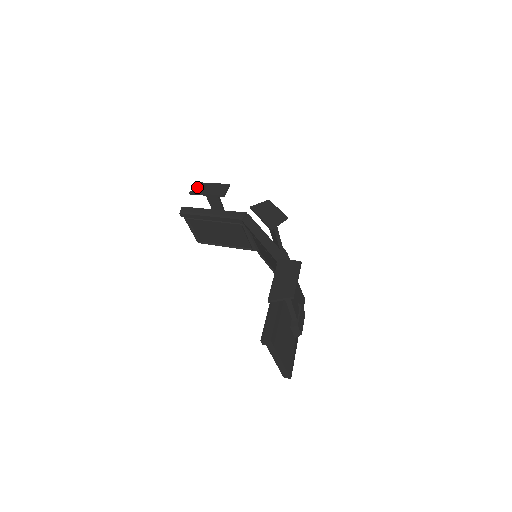
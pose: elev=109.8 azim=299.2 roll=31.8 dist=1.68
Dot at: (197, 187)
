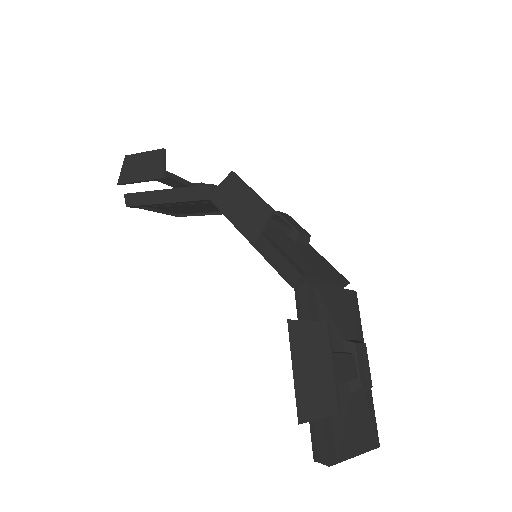
Dot at: (123, 168)
